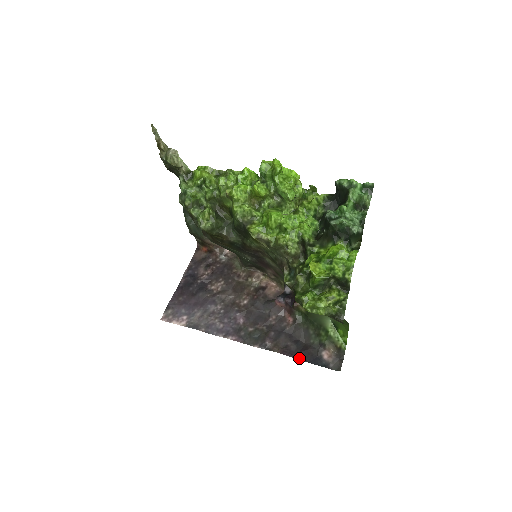
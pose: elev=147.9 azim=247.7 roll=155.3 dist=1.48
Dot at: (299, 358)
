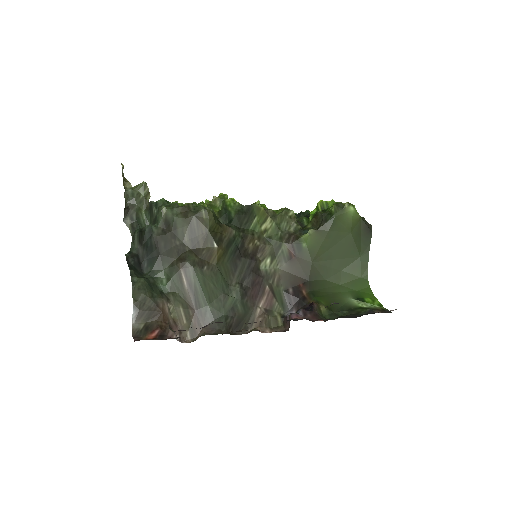
Dot at: occluded
